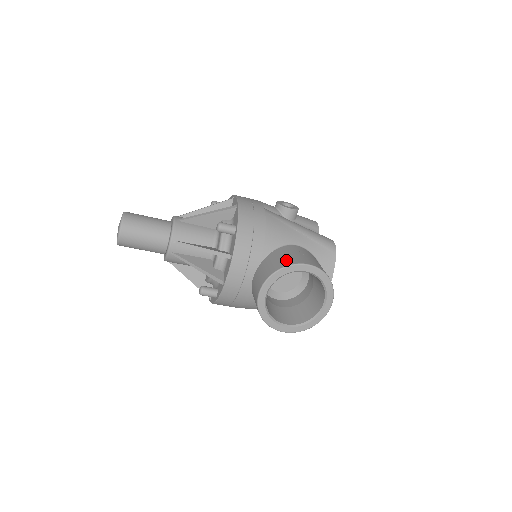
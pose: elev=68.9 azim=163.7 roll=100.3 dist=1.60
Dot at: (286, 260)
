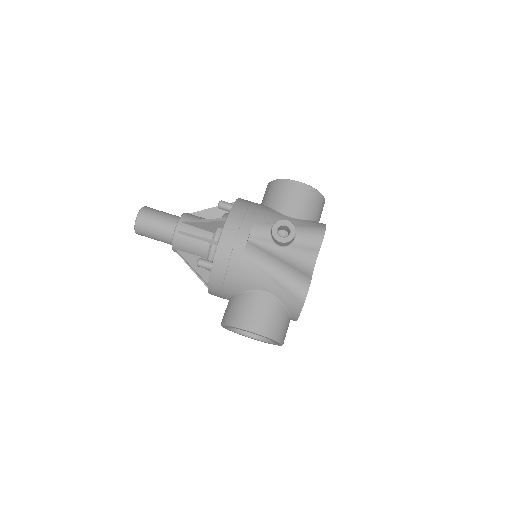
Dot at: (239, 318)
